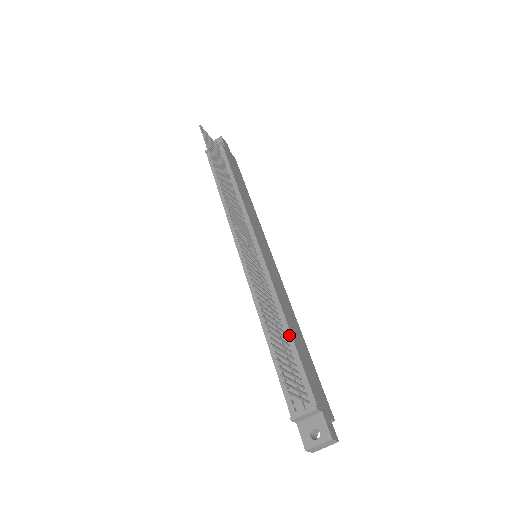
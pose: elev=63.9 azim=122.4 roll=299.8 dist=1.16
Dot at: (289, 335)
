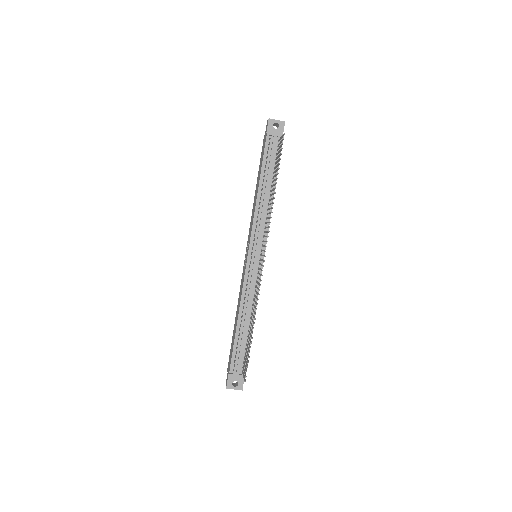
Dot at: occluded
